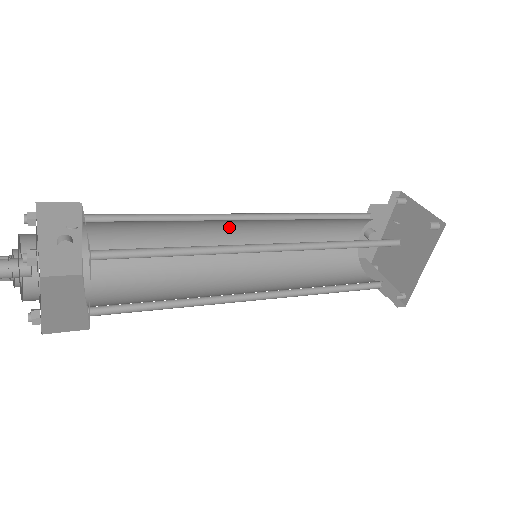
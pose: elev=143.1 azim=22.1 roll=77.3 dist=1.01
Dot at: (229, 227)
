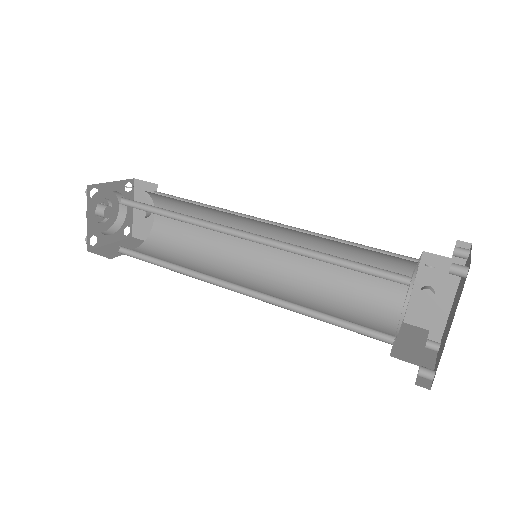
Dot at: (255, 232)
